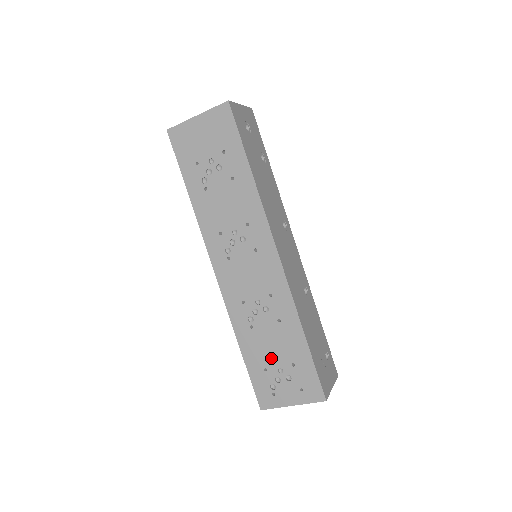
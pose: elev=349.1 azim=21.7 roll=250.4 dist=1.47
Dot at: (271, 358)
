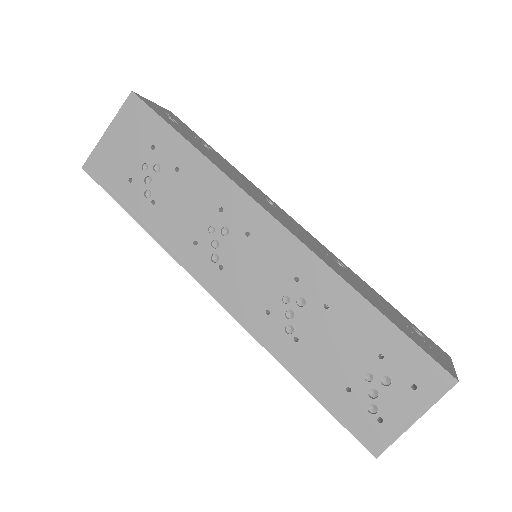
Dot at: (346, 367)
